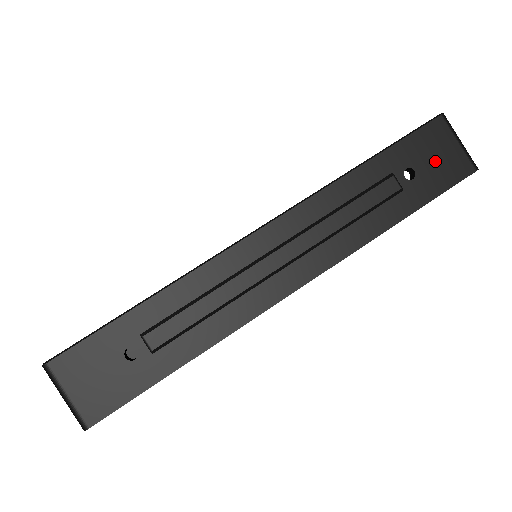
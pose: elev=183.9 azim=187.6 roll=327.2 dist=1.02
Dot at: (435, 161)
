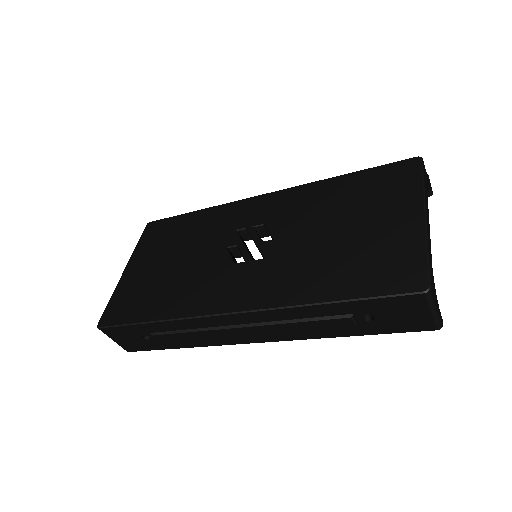
Dot at: (398, 317)
